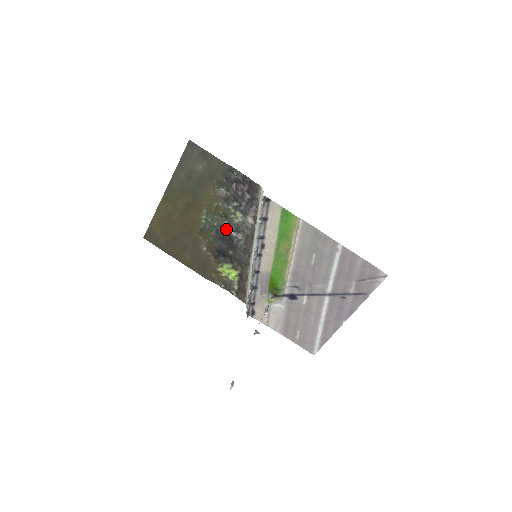
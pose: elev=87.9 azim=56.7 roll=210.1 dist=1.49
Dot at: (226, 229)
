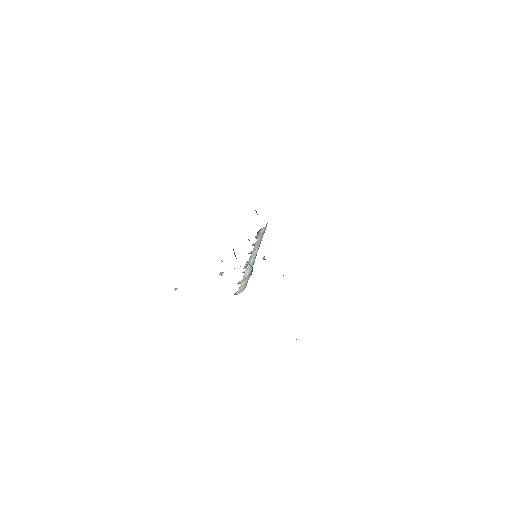
Dot at: occluded
